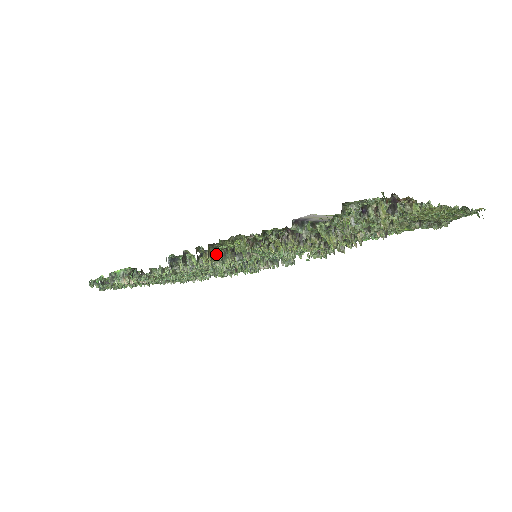
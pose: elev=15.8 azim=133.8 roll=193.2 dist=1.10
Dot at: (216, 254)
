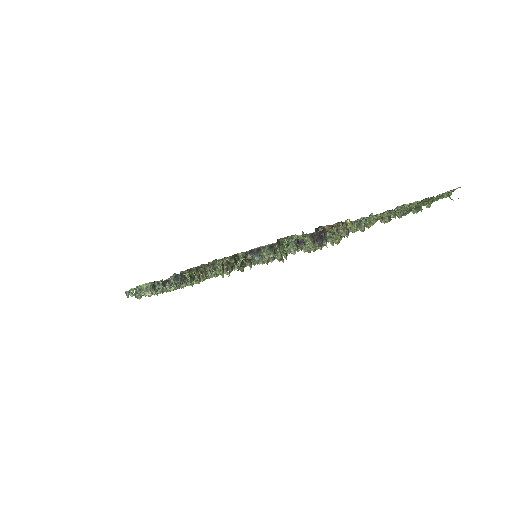
Dot at: (204, 274)
